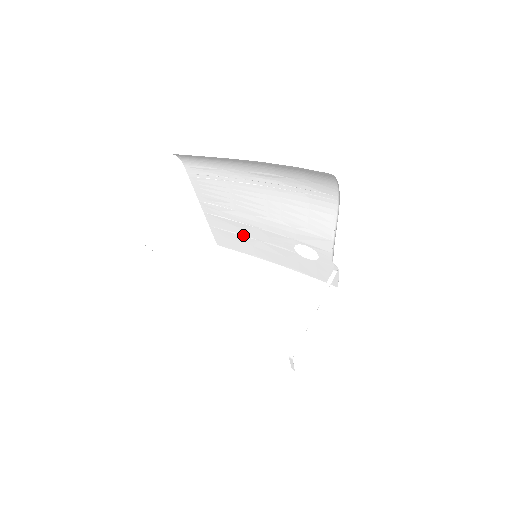
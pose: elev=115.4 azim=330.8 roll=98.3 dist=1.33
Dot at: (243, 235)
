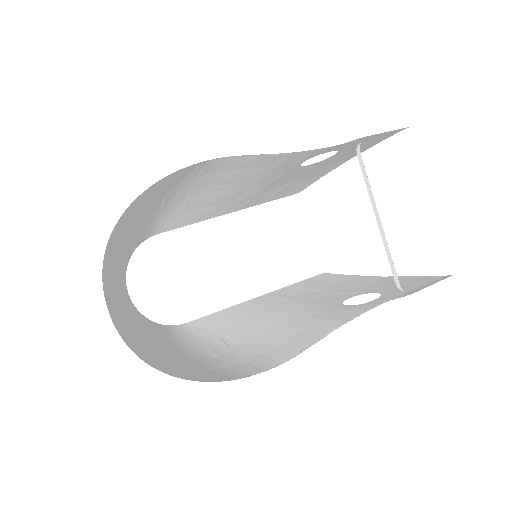
Dot at: (281, 188)
